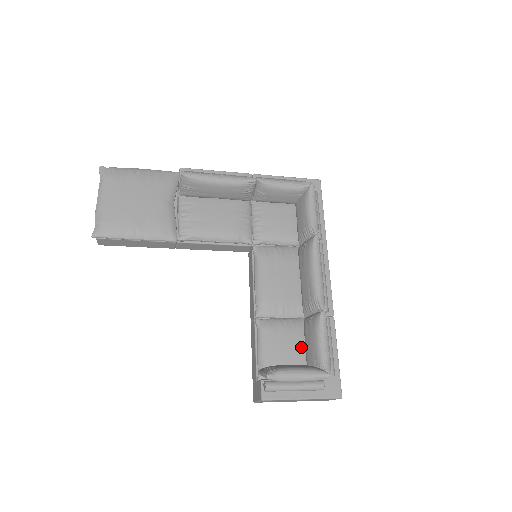
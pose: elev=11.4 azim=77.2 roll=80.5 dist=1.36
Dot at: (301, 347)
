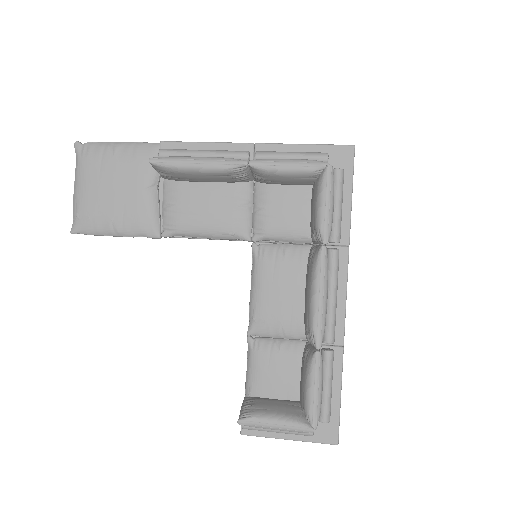
Dot at: (297, 378)
